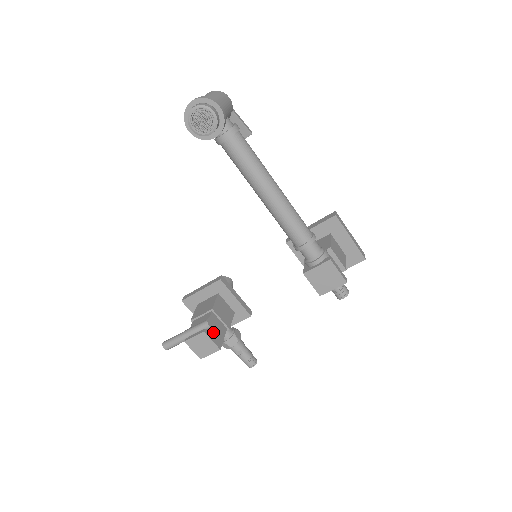
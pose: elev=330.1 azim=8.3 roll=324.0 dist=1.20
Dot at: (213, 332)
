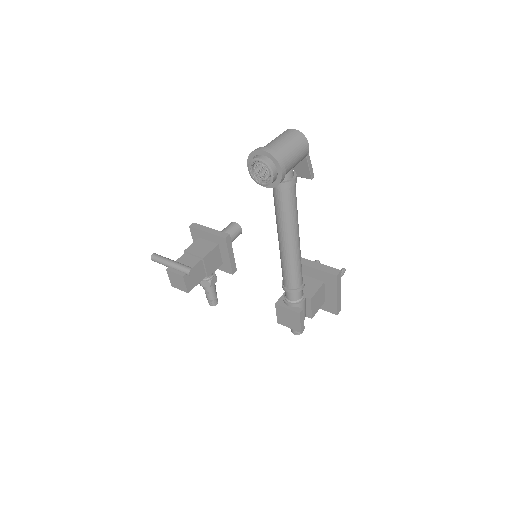
Dot at: (191, 277)
